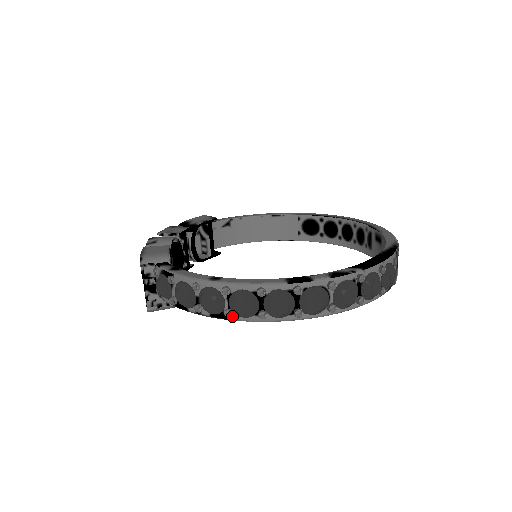
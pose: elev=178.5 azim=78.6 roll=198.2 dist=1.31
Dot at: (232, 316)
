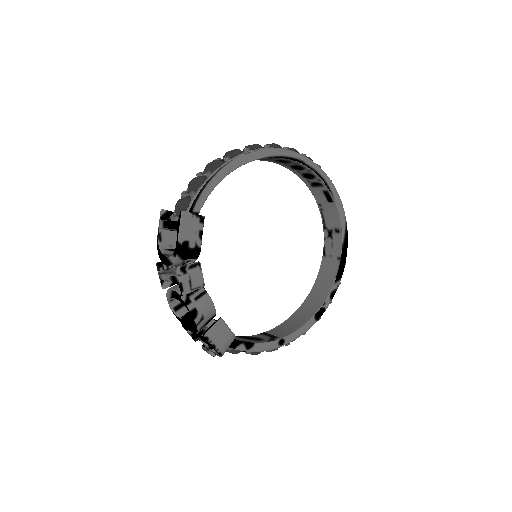
Dot at: occluded
